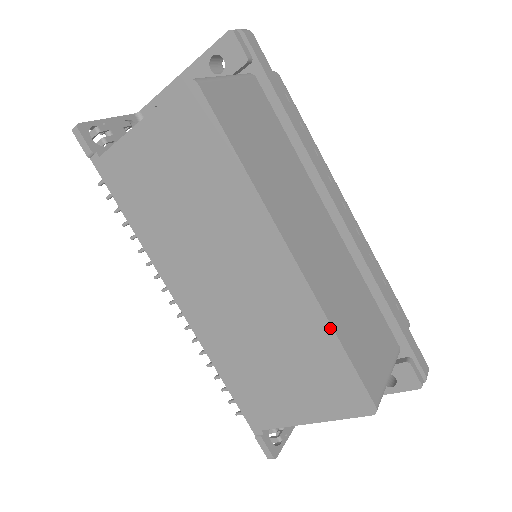
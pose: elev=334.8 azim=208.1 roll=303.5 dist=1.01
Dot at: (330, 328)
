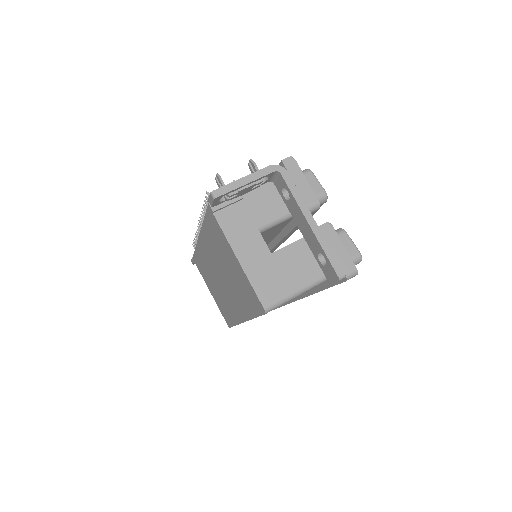
Dot at: (236, 324)
